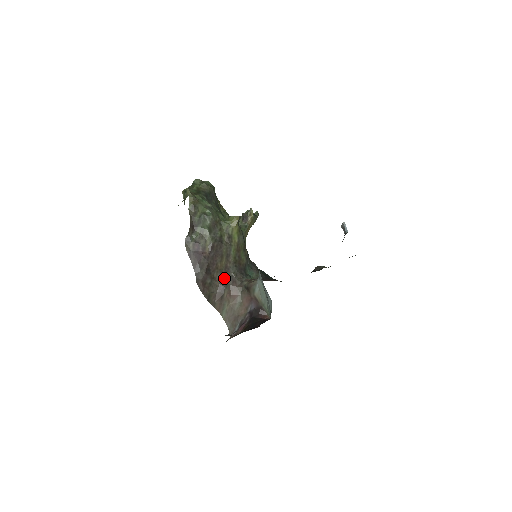
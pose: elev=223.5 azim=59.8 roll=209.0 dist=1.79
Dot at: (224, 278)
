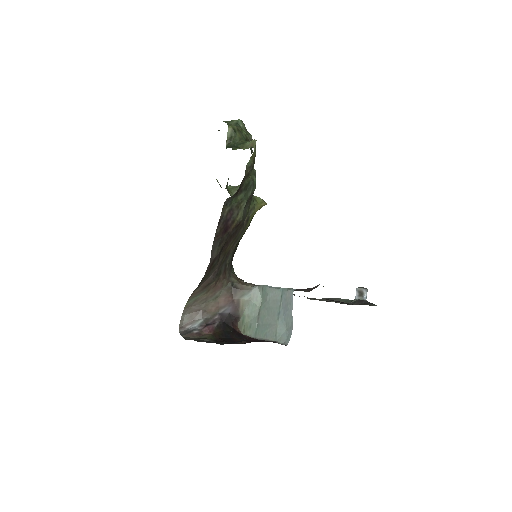
Dot at: (222, 263)
